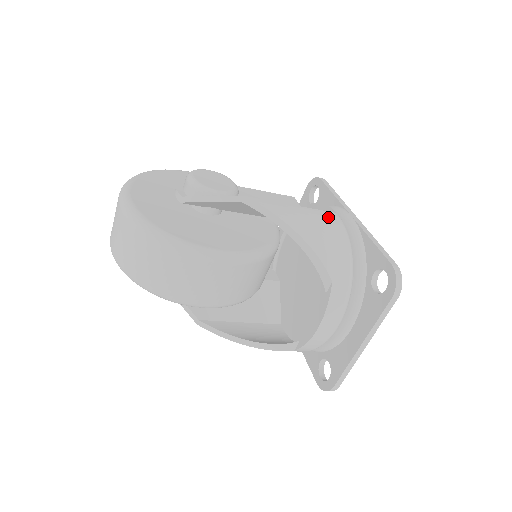
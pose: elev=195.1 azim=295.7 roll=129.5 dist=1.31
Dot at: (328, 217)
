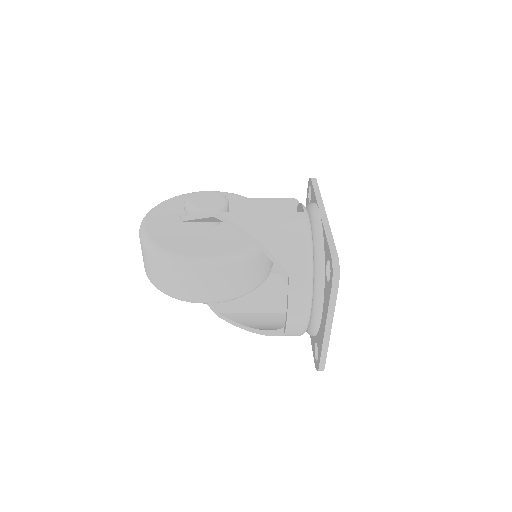
Dot at: (291, 218)
